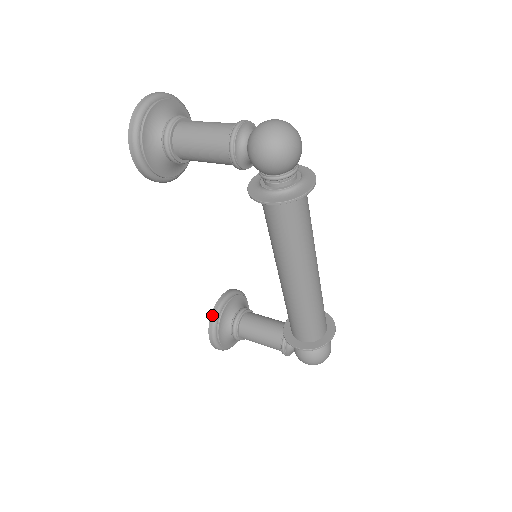
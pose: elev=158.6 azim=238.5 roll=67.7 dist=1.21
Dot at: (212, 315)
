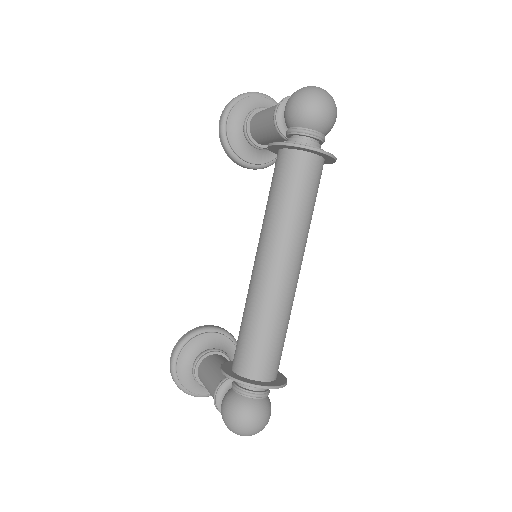
Dot at: (192, 329)
